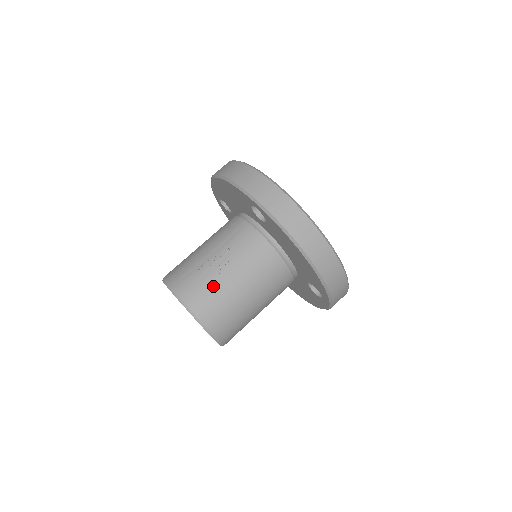
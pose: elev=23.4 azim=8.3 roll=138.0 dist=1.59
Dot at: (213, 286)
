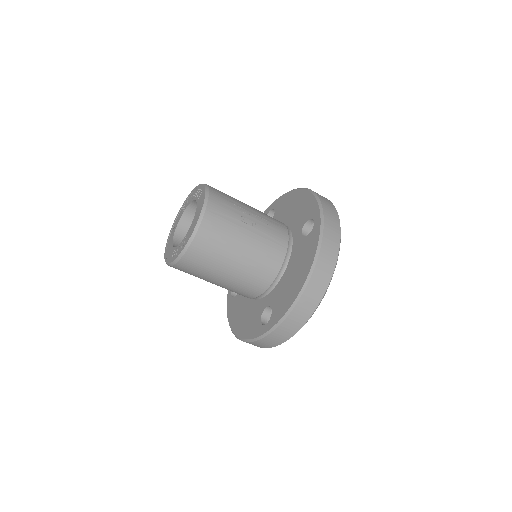
Dot at: (232, 221)
